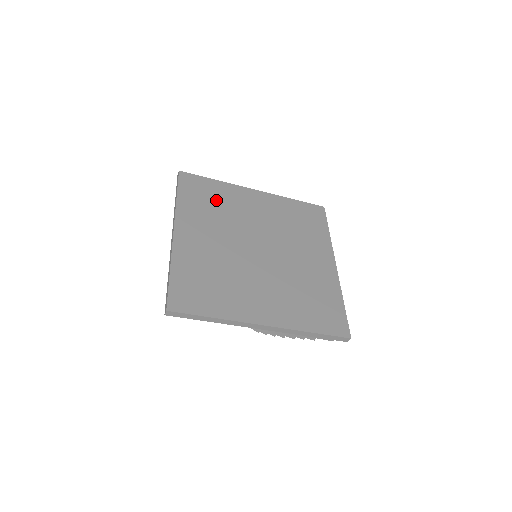
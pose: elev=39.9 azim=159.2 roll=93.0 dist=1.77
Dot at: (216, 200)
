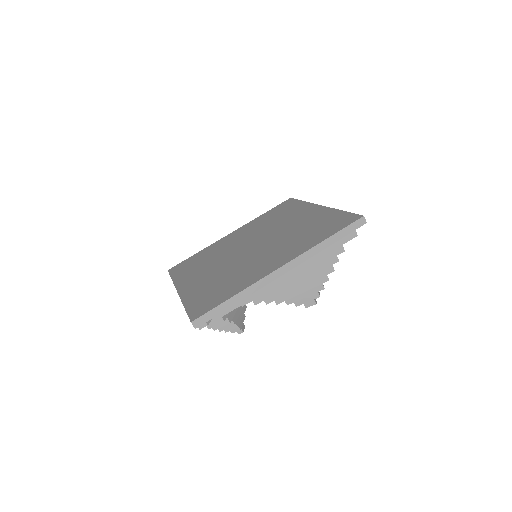
Dot at: (202, 258)
